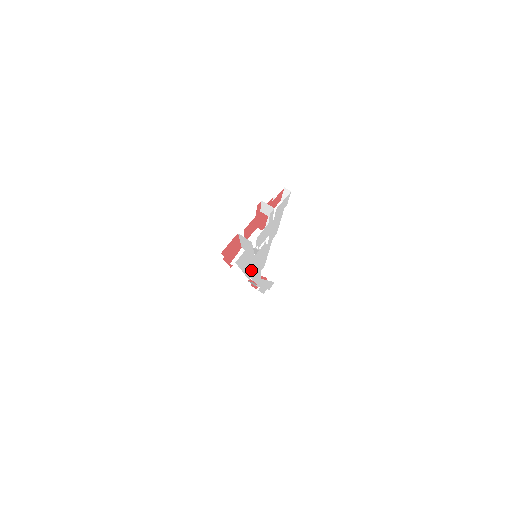
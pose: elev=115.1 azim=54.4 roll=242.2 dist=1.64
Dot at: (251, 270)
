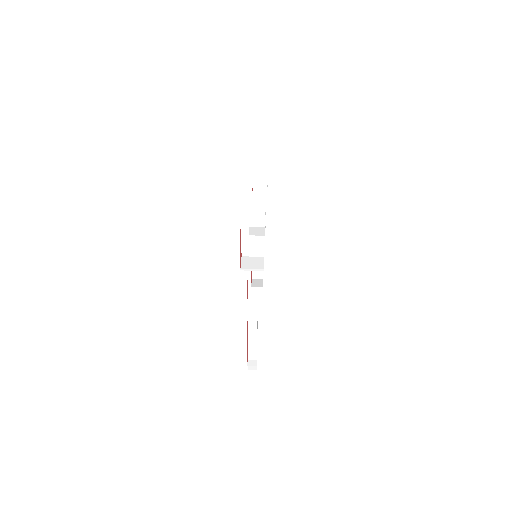
Dot at: occluded
